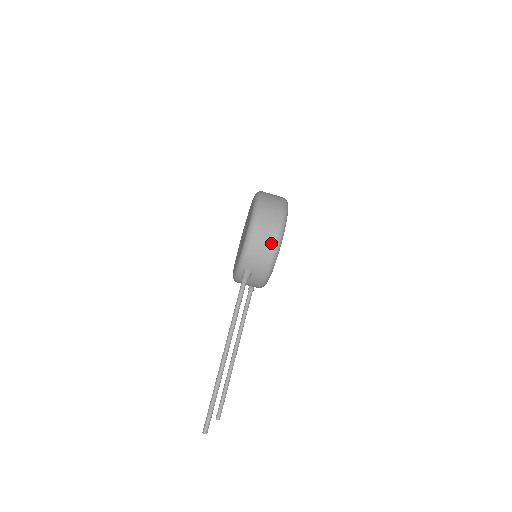
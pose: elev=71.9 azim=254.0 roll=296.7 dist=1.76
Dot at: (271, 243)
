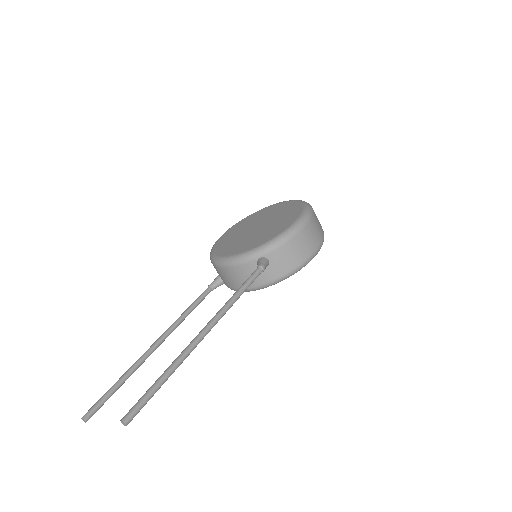
Dot at: (309, 252)
